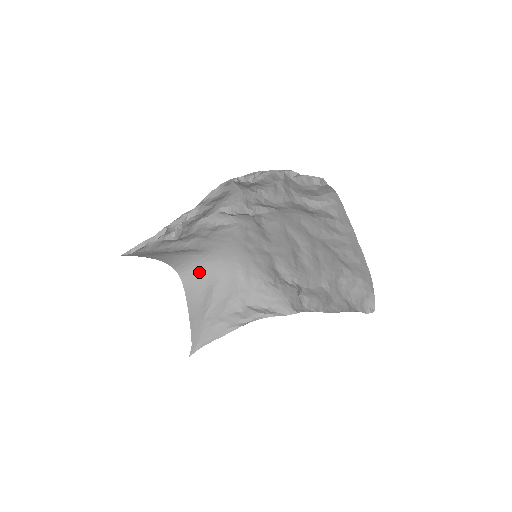
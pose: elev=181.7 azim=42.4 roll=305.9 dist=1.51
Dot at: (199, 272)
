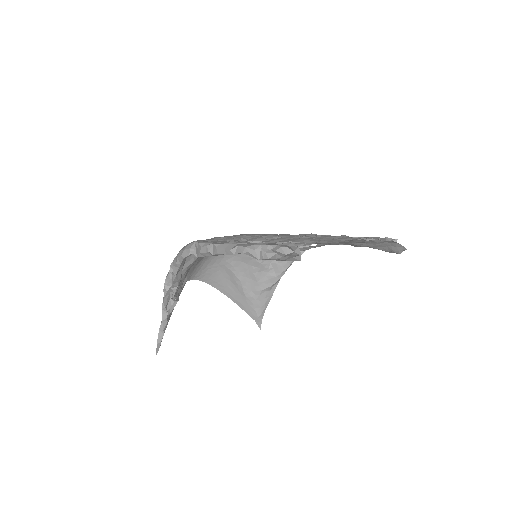
Dot at: (208, 268)
